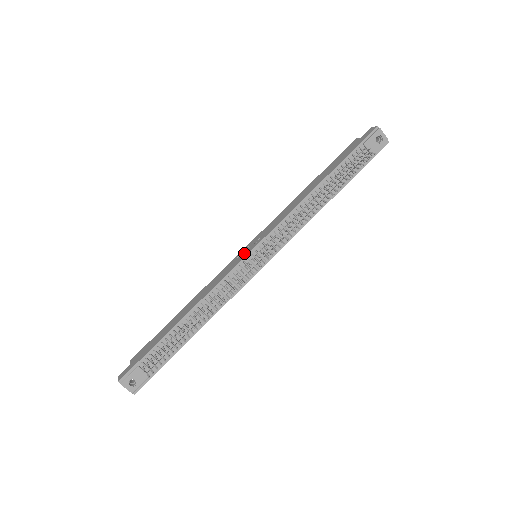
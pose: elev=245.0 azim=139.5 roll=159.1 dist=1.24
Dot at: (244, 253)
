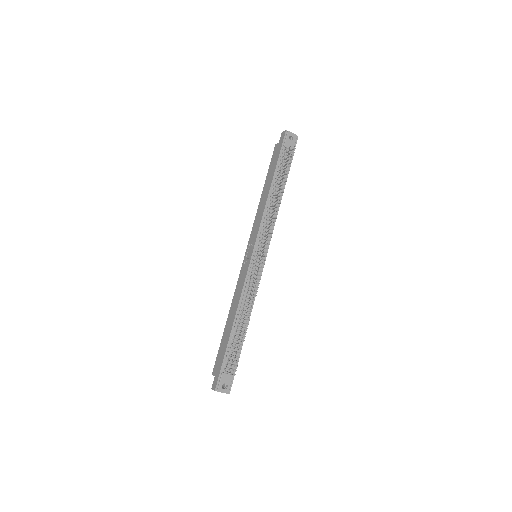
Dot at: (248, 258)
